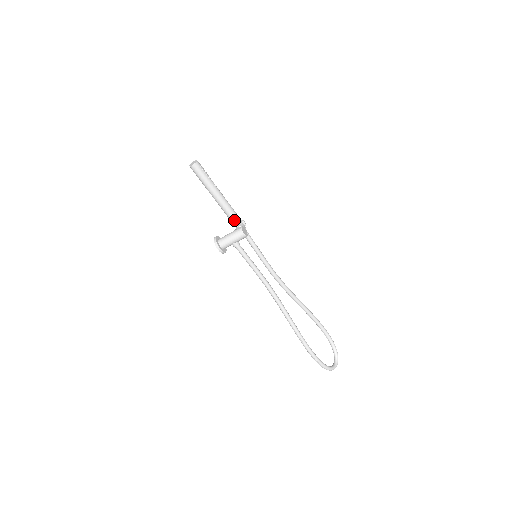
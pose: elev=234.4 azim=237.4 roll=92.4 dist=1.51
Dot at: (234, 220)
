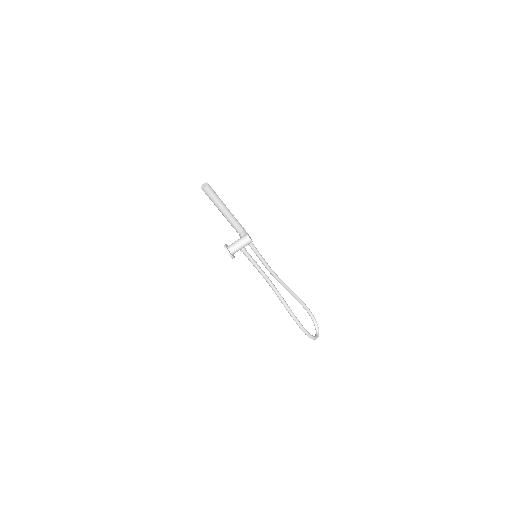
Dot at: (239, 229)
